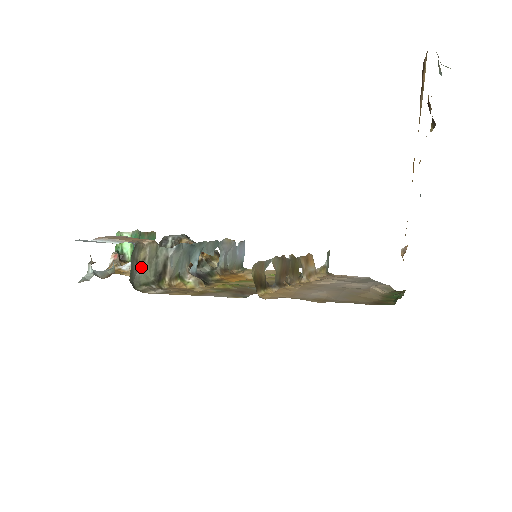
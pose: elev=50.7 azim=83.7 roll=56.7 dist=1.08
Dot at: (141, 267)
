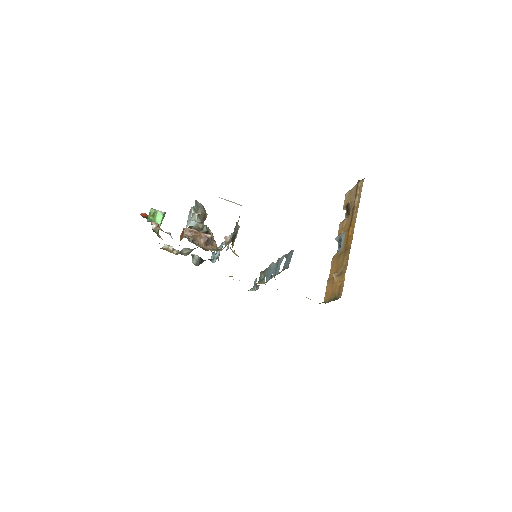
Dot at: (234, 228)
